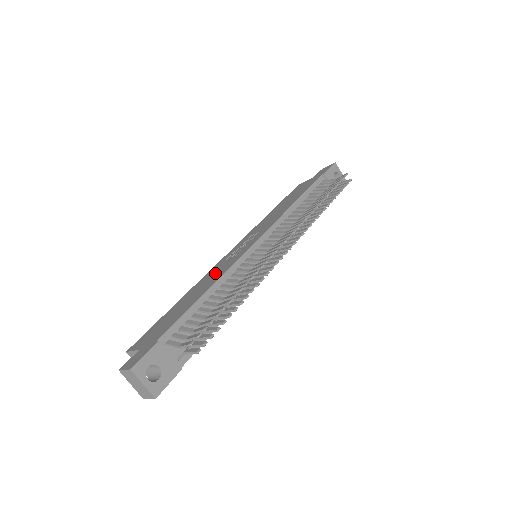
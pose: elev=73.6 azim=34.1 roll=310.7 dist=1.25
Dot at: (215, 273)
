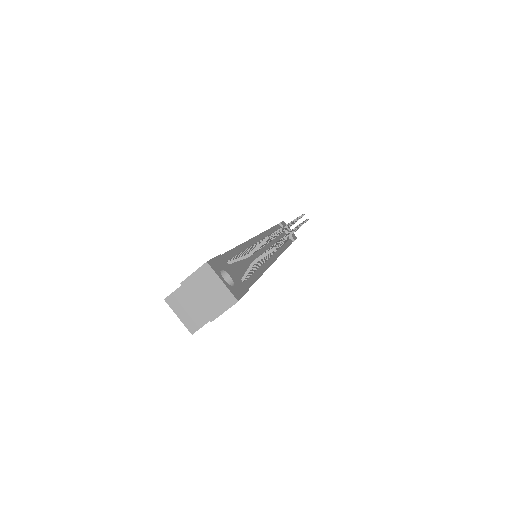
Dot at: occluded
